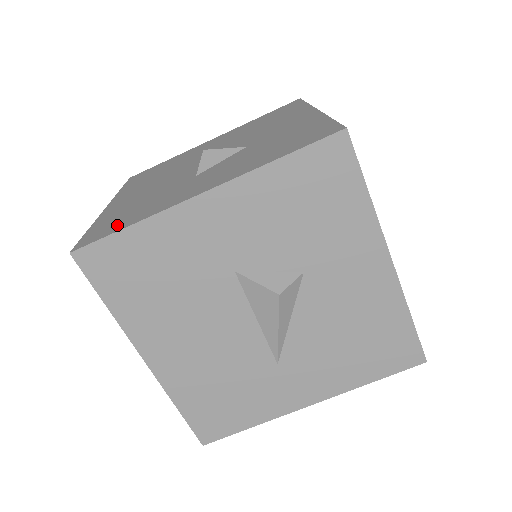
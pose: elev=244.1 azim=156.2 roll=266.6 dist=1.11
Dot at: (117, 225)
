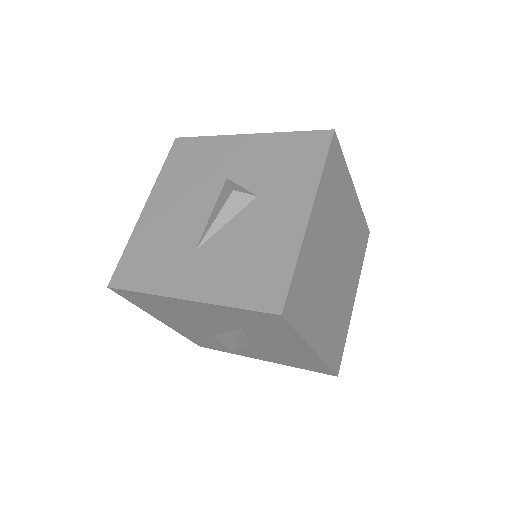
Dot at: occluded
